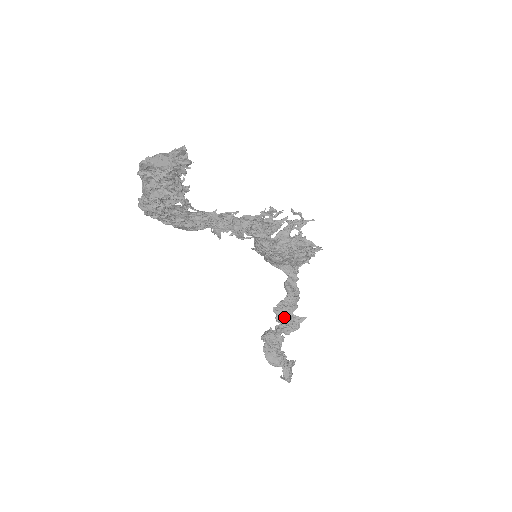
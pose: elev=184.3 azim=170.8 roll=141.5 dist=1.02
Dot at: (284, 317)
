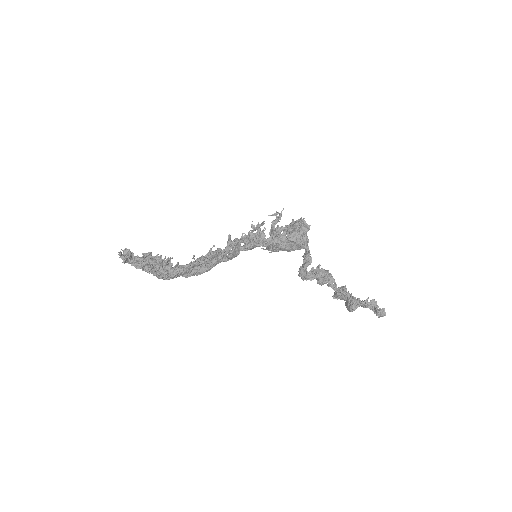
Dot at: (304, 275)
